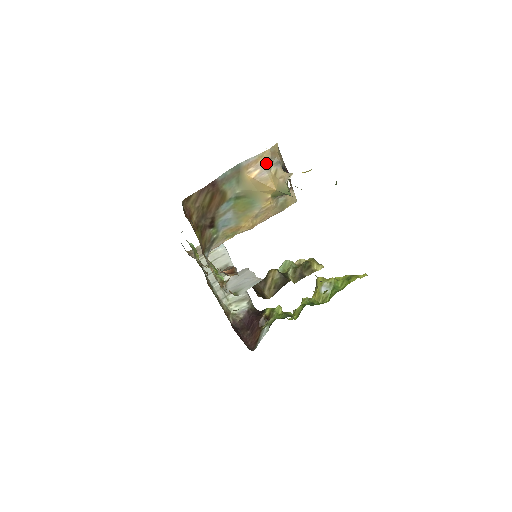
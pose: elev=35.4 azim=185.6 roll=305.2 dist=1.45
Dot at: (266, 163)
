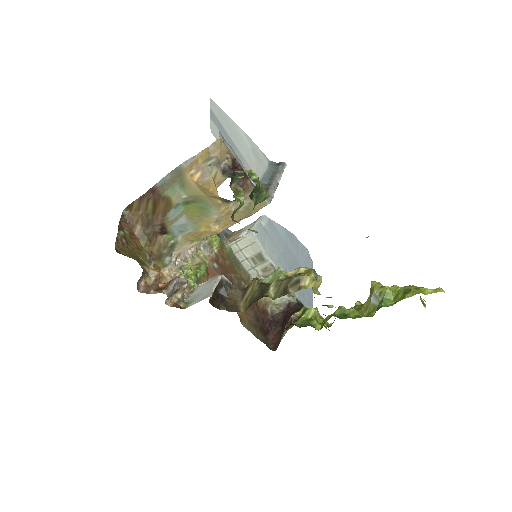
Dot at: (206, 164)
